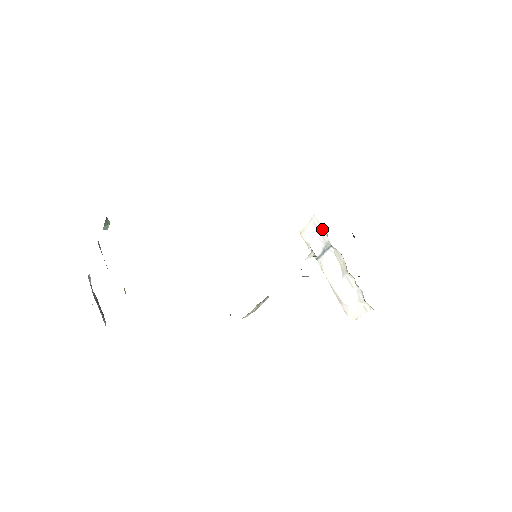
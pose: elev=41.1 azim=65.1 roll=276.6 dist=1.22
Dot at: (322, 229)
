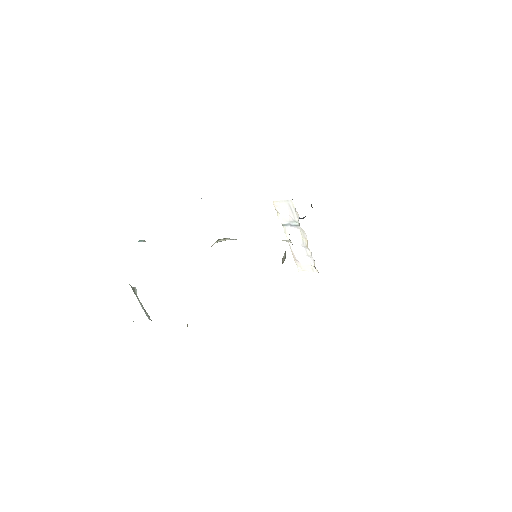
Dot at: (295, 212)
